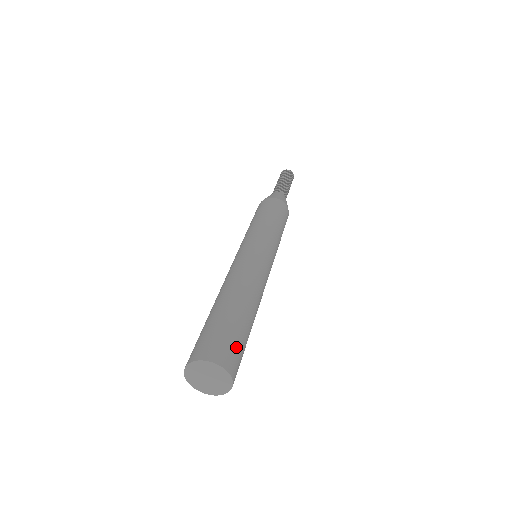
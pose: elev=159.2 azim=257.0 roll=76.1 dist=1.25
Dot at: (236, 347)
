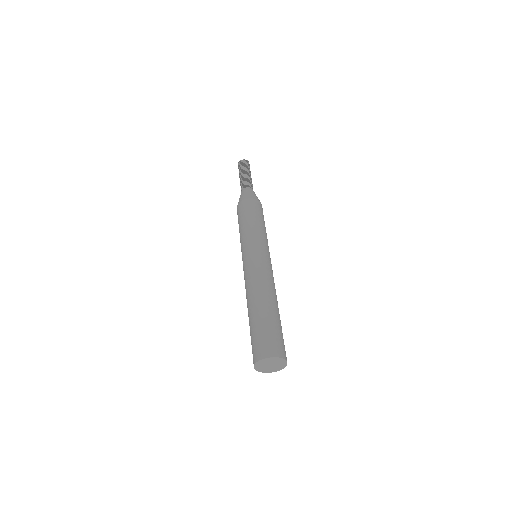
Dot at: (283, 341)
